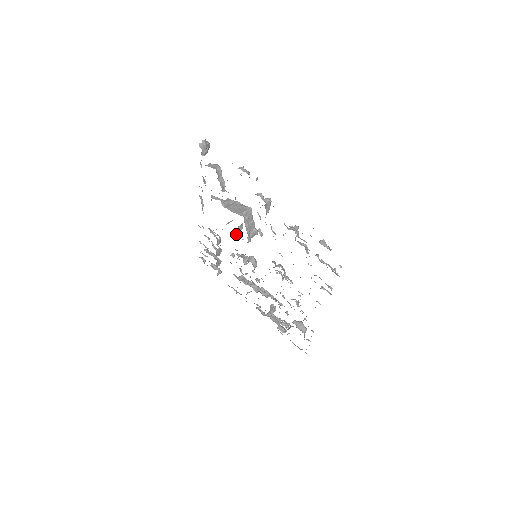
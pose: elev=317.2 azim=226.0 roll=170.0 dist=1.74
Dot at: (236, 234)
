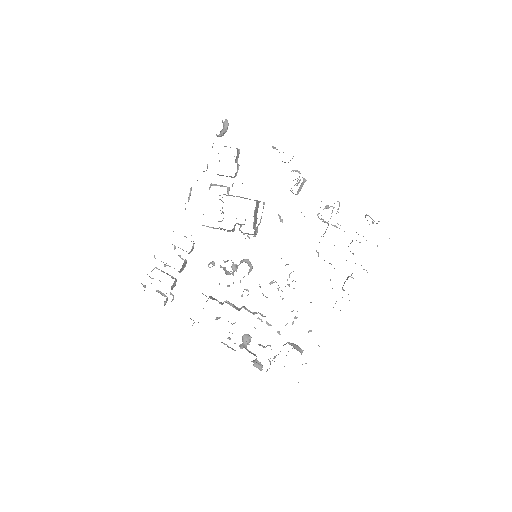
Dot at: occluded
